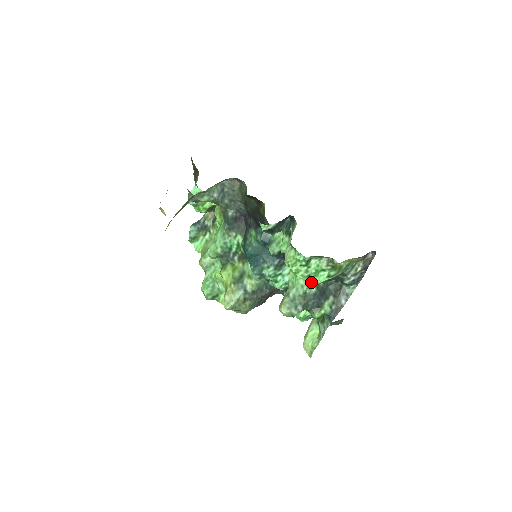
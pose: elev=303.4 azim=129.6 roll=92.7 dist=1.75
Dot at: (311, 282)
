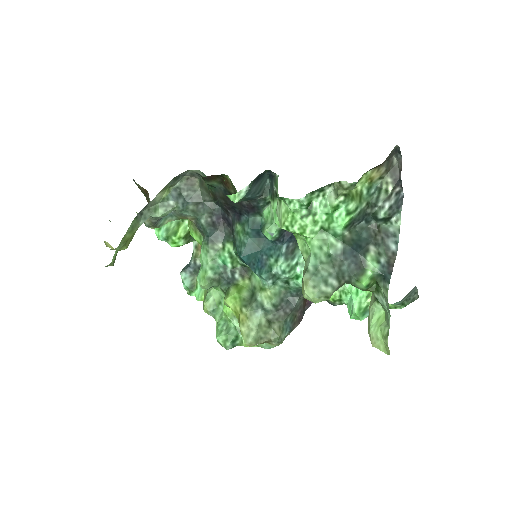
Dot at: (330, 237)
